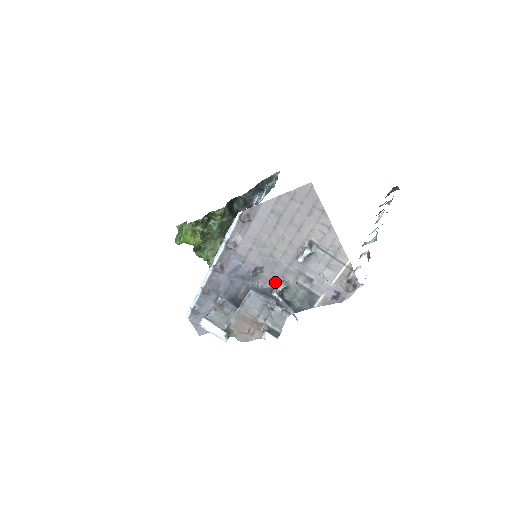
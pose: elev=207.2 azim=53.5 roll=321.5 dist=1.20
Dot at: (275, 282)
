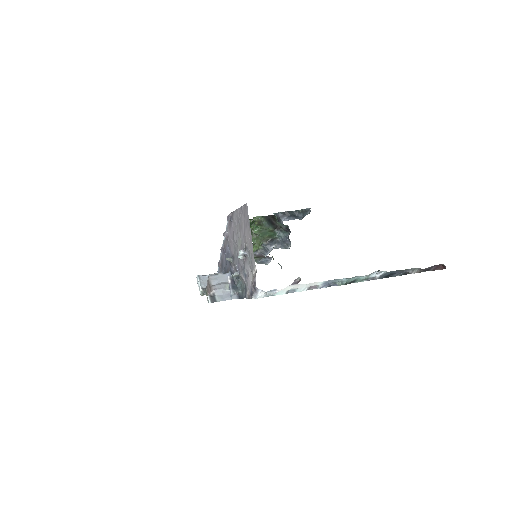
Dot at: (236, 270)
